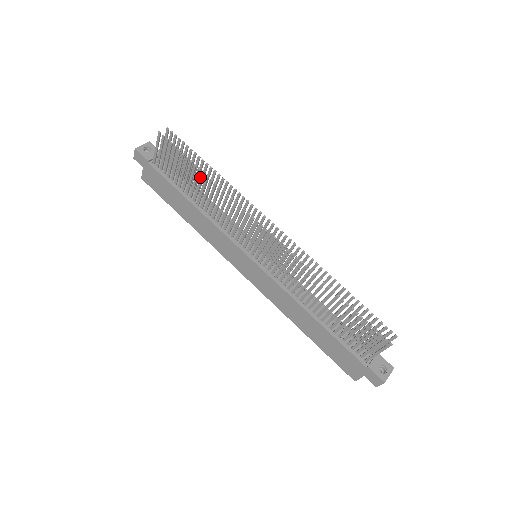
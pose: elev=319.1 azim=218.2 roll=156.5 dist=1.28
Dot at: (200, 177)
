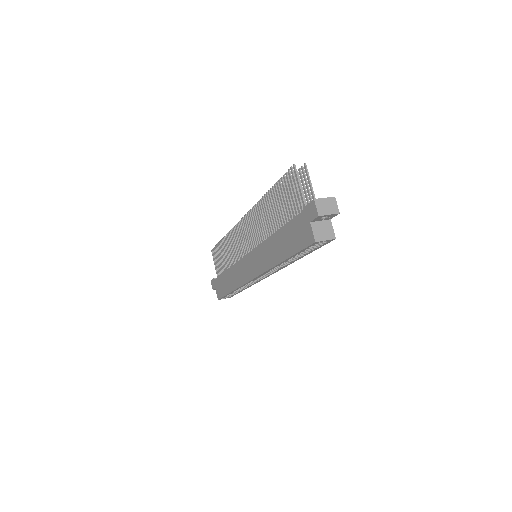
Dot at: (223, 244)
